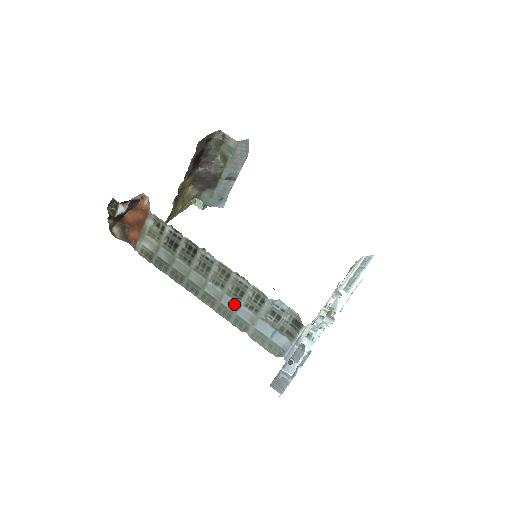
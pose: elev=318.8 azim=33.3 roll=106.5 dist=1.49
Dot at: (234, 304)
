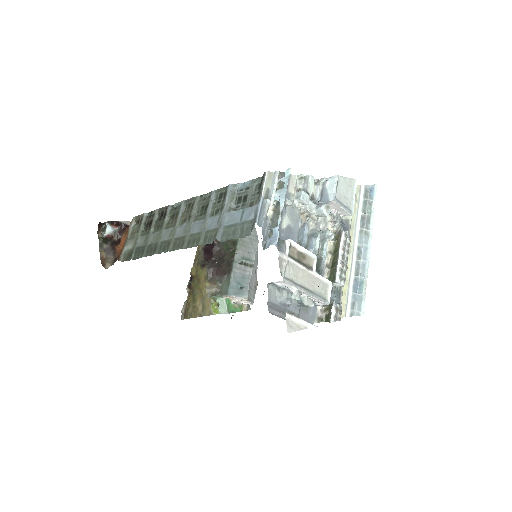
Dot at: (201, 223)
